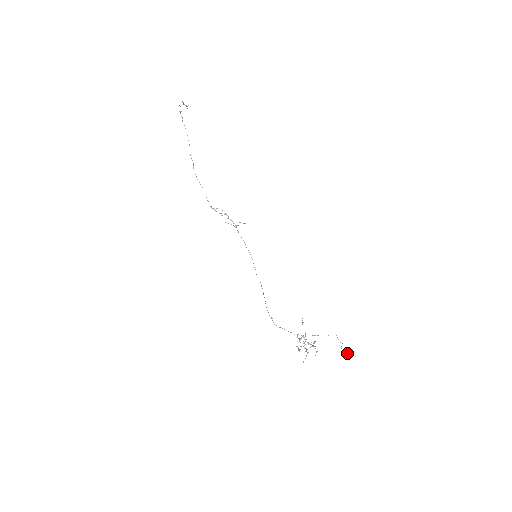
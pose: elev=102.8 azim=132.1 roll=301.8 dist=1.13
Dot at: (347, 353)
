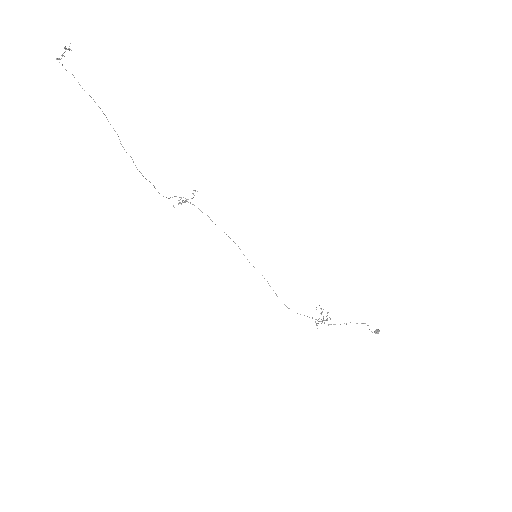
Dot at: occluded
